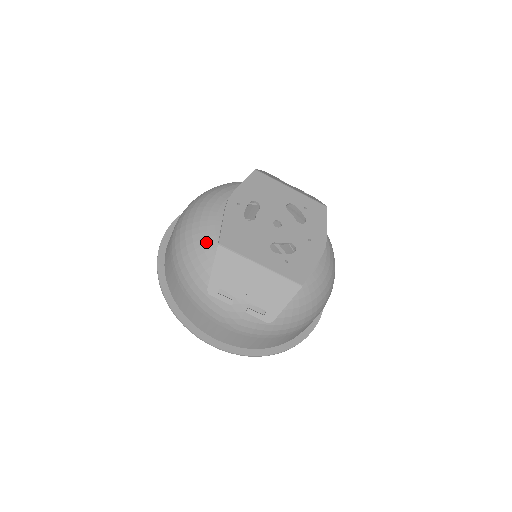
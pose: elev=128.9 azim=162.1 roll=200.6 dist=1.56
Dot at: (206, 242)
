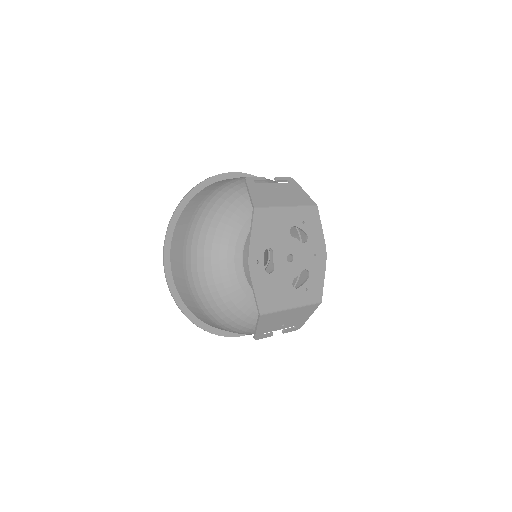
Dot at: (237, 301)
